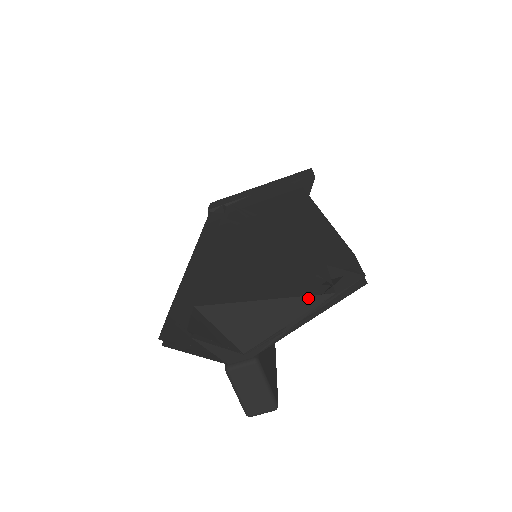
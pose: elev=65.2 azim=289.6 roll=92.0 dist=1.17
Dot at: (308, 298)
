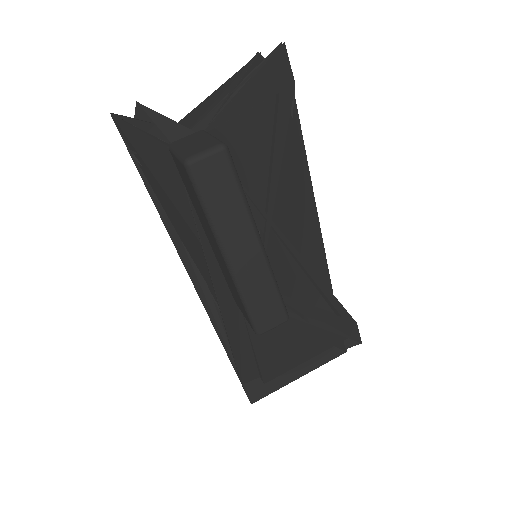
Dot at: (242, 68)
